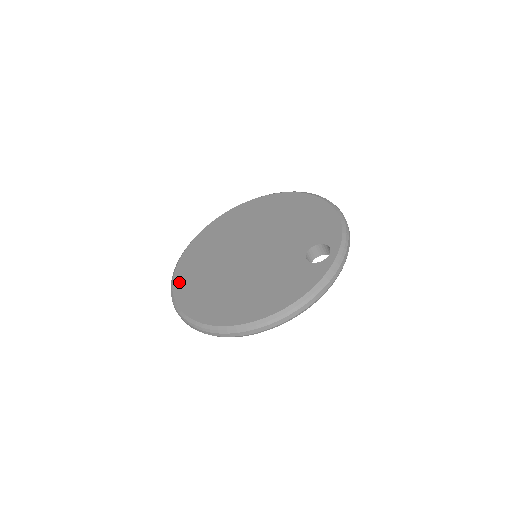
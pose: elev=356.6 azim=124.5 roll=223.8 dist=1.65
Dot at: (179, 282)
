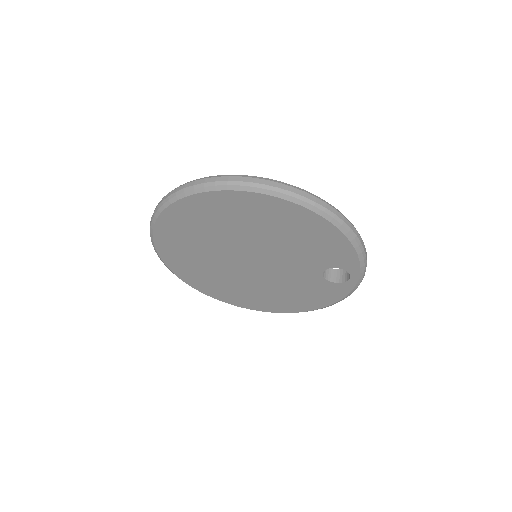
Dot at: (187, 279)
